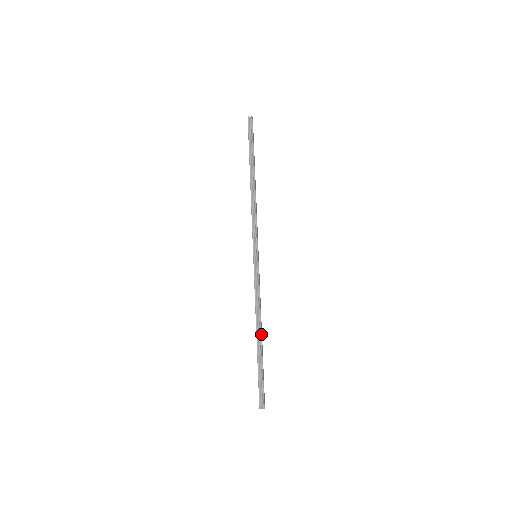
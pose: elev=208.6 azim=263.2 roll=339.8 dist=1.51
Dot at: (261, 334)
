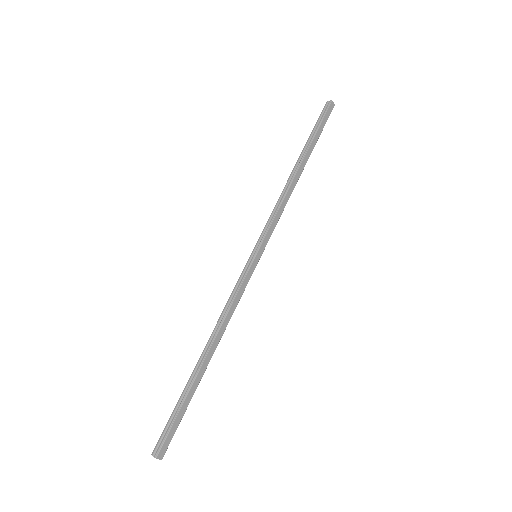
Dot at: (207, 354)
